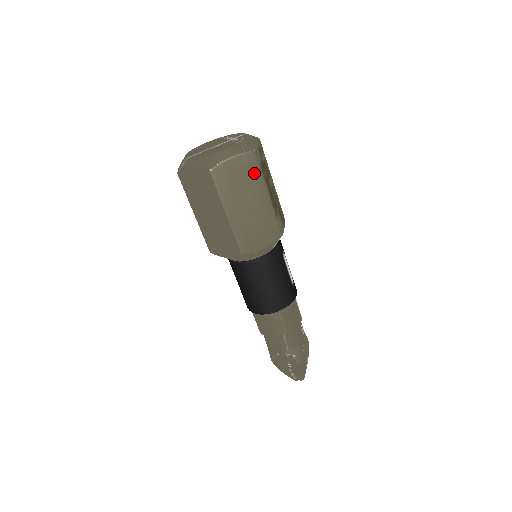
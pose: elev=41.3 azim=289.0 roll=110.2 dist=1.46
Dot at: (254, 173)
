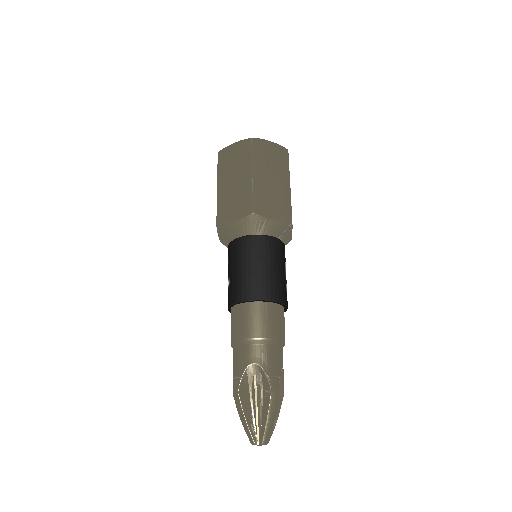
Dot at: (284, 162)
